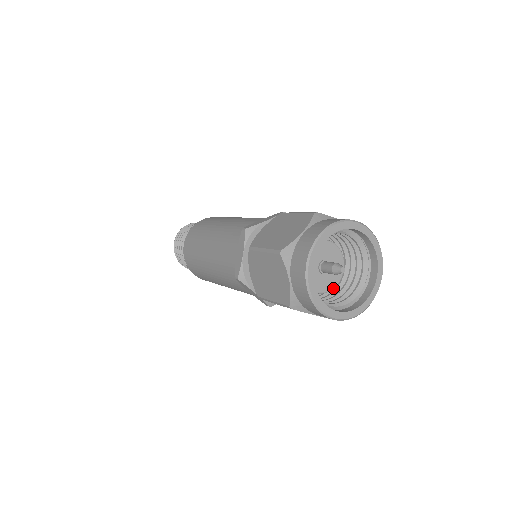
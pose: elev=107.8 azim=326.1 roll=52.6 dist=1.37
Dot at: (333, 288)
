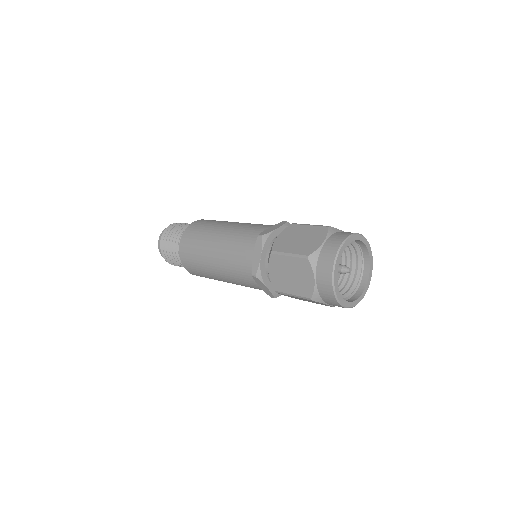
Dot at: occluded
